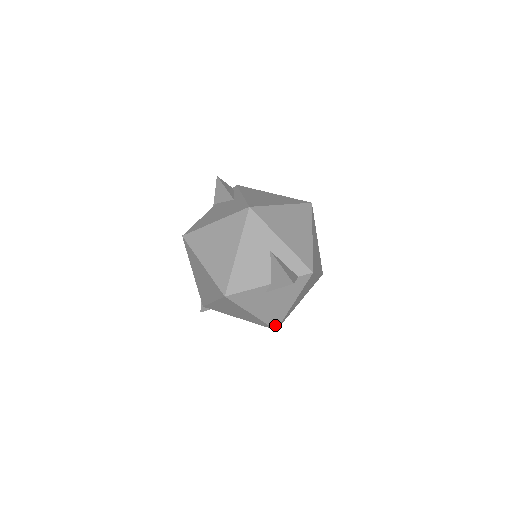
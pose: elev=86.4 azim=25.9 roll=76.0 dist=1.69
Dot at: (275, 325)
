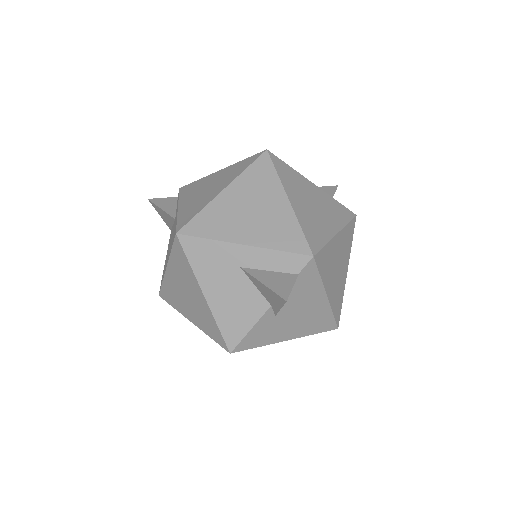
Dot at: (330, 327)
